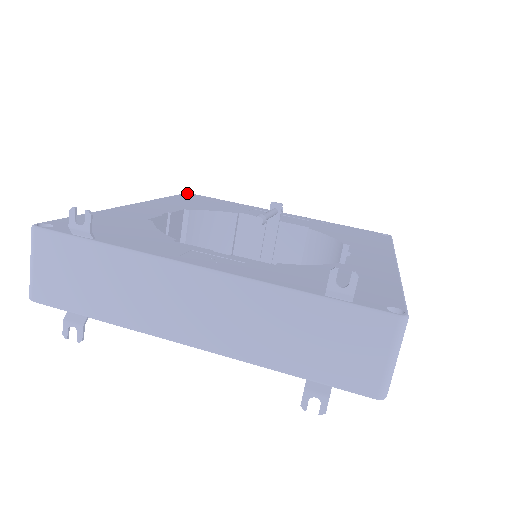
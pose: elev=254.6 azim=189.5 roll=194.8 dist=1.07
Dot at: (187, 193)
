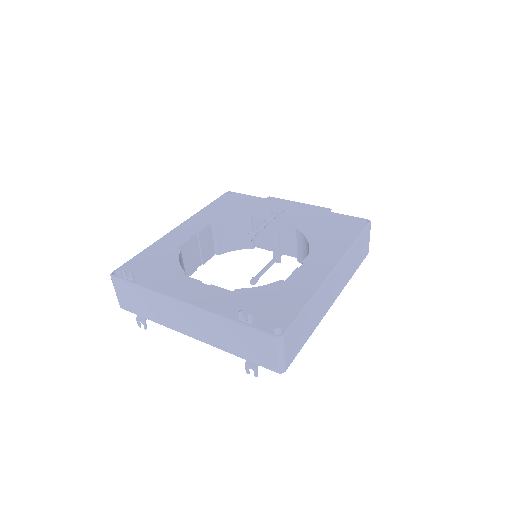
Dot at: (227, 192)
